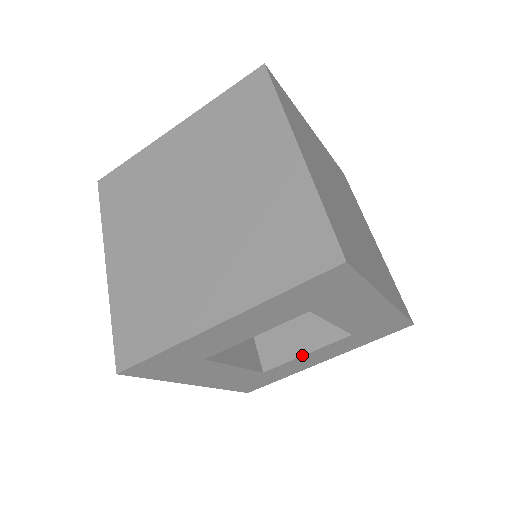
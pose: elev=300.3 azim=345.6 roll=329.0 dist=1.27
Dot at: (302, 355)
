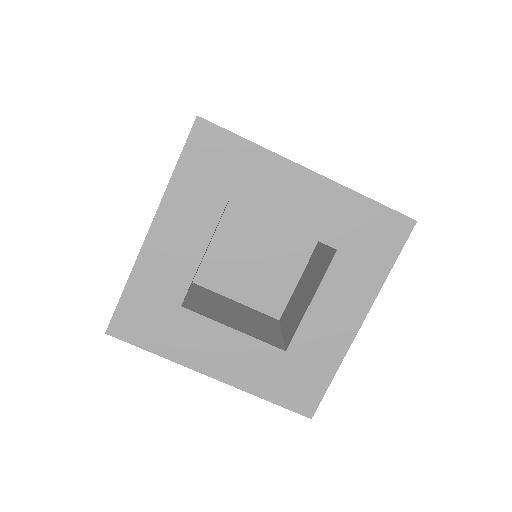
Dot at: (308, 305)
